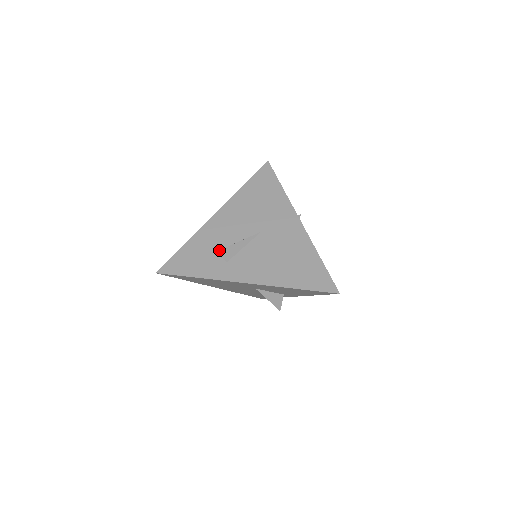
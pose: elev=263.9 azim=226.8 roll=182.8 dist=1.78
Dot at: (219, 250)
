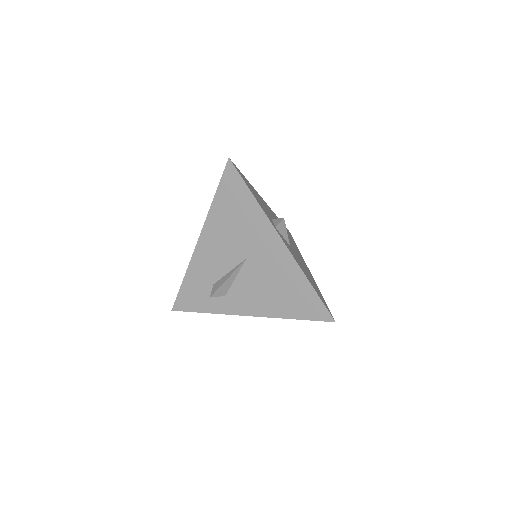
Dot at: (212, 294)
